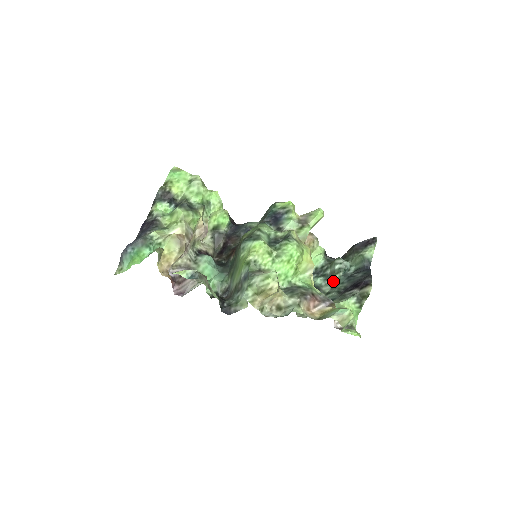
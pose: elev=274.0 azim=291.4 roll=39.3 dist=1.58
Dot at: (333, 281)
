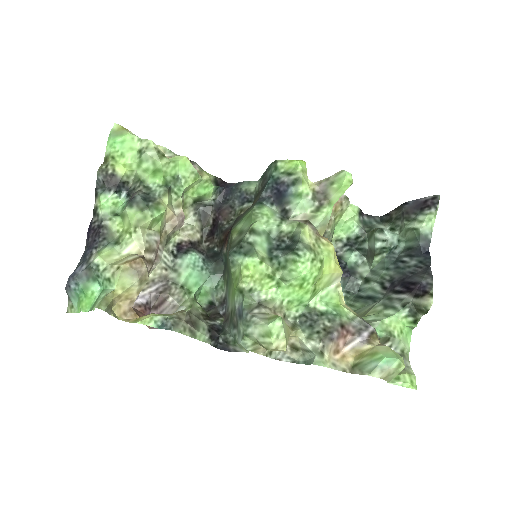
Dot at: (373, 262)
